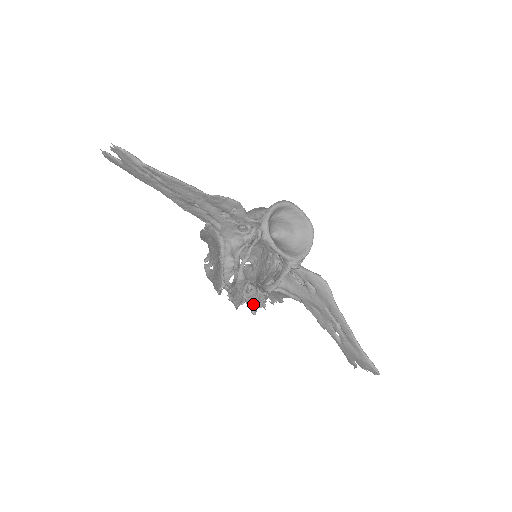
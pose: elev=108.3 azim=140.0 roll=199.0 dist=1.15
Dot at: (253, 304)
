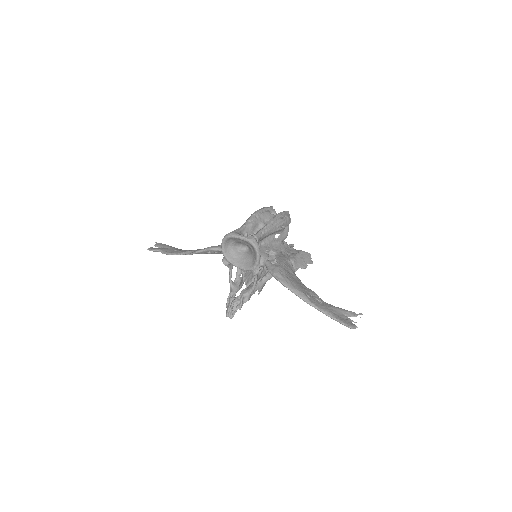
Dot at: (227, 314)
